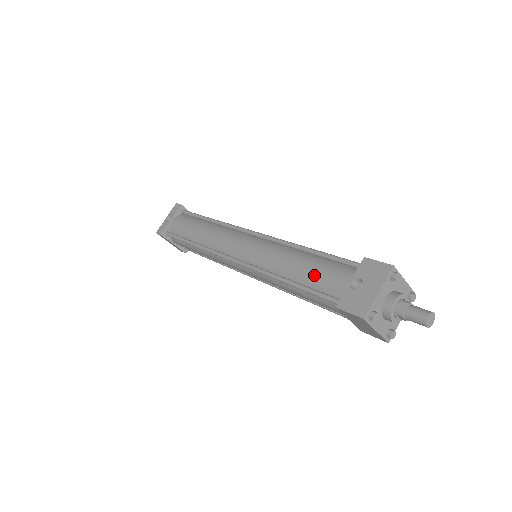
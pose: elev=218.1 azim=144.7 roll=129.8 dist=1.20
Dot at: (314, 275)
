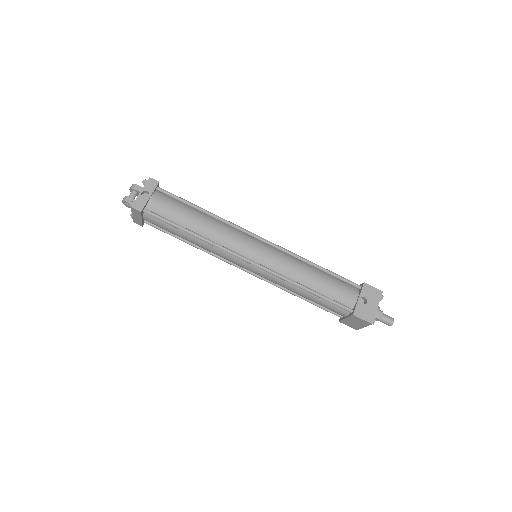
Dot at: (330, 289)
